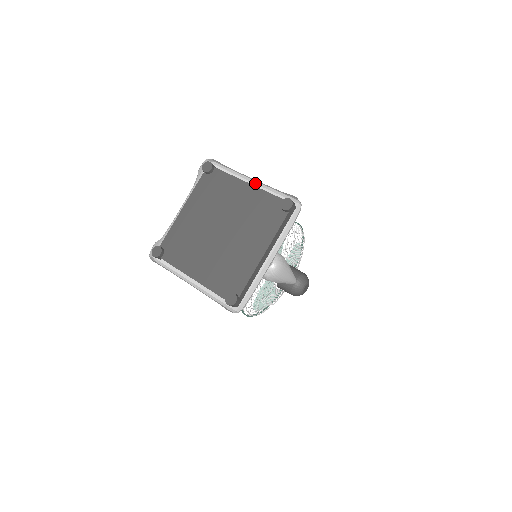
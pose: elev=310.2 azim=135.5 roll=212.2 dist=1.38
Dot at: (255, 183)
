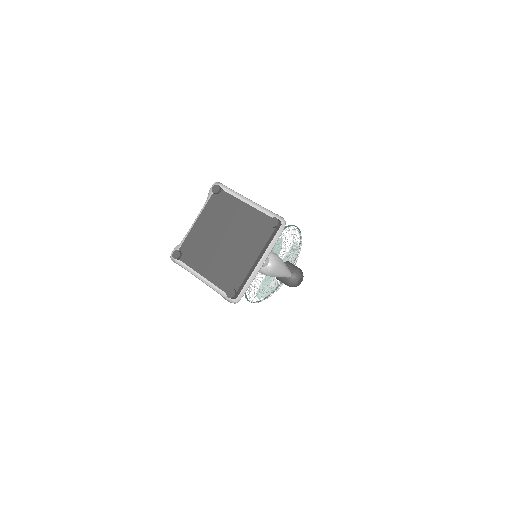
Dot at: (252, 203)
